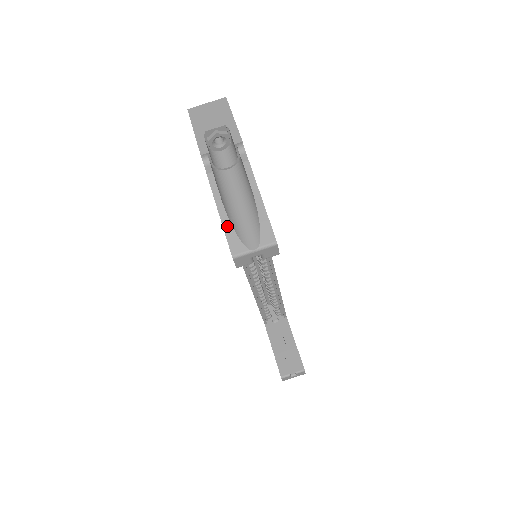
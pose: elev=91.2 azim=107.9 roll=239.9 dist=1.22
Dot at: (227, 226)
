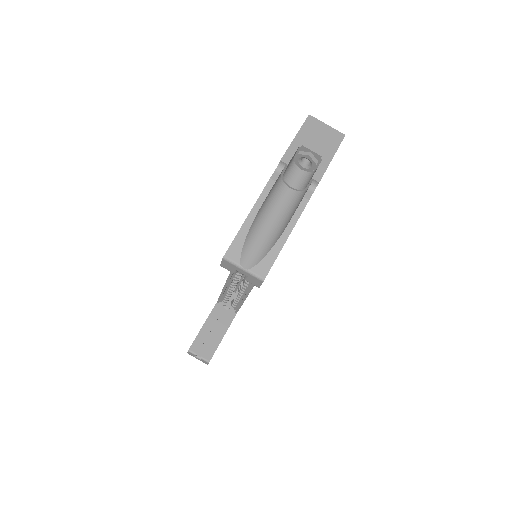
Dot at: (244, 231)
